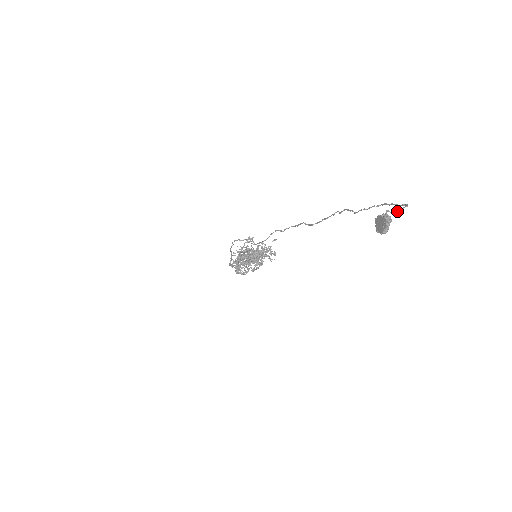
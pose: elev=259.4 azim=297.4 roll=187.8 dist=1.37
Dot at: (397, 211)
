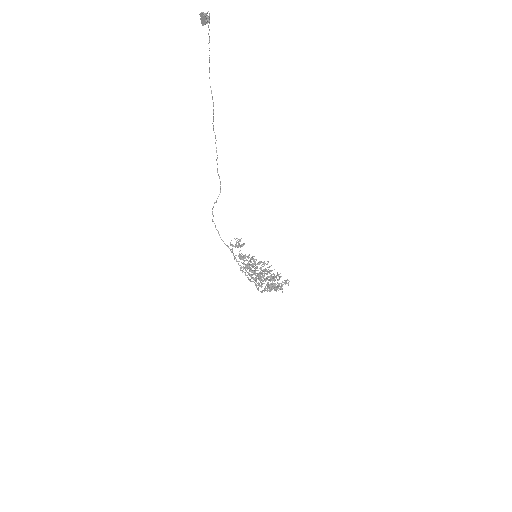
Dot at: occluded
